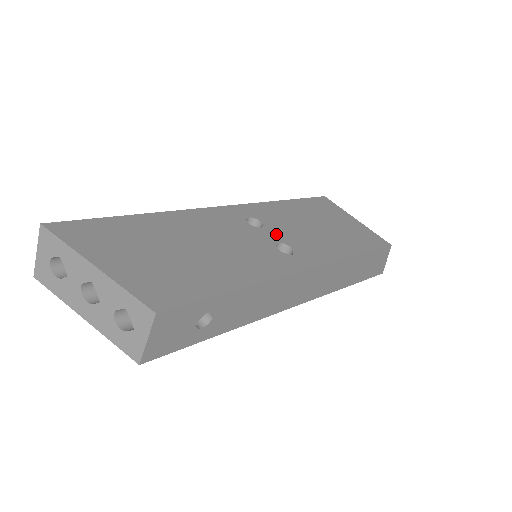
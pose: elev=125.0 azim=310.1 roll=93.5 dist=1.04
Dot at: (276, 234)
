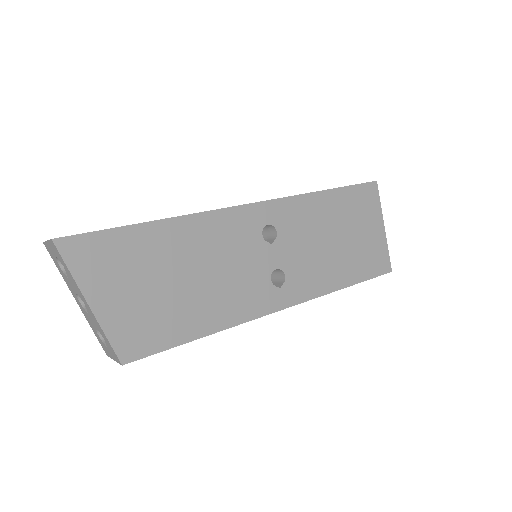
Dot at: (282, 254)
